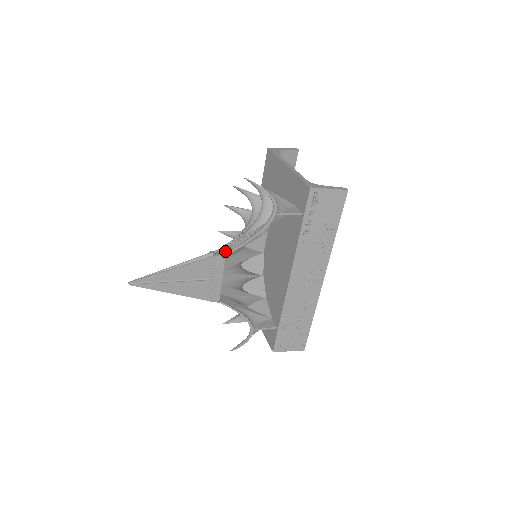
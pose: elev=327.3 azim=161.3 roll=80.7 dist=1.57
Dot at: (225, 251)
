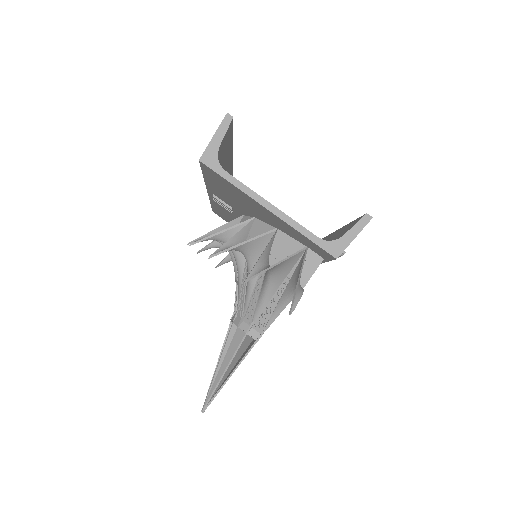
Dot at: (262, 331)
